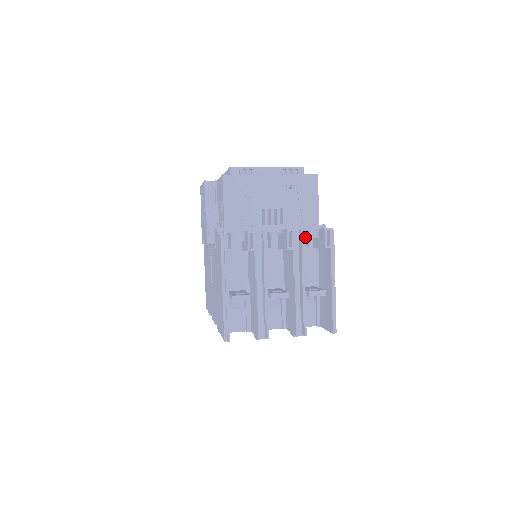
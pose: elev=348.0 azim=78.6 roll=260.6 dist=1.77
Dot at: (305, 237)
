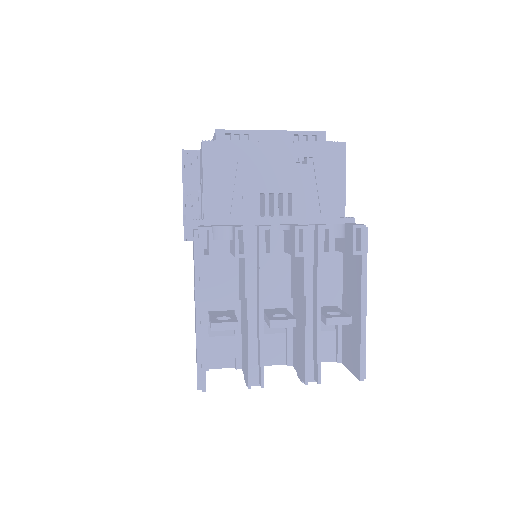
Dot at: (323, 238)
